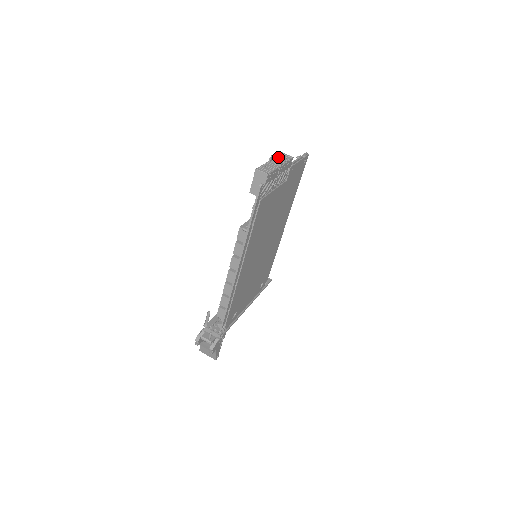
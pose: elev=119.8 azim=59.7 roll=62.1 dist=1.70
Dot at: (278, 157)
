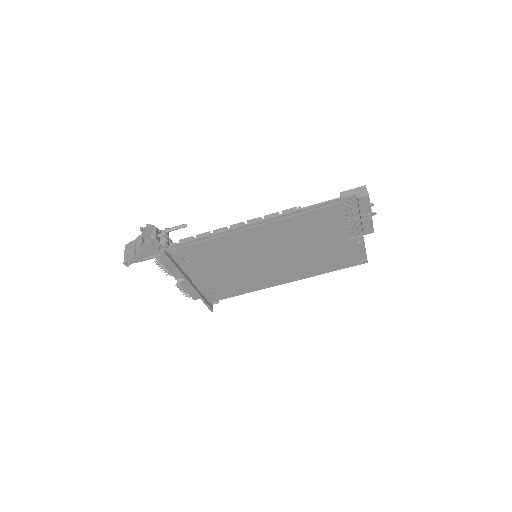
Dot at: occluded
